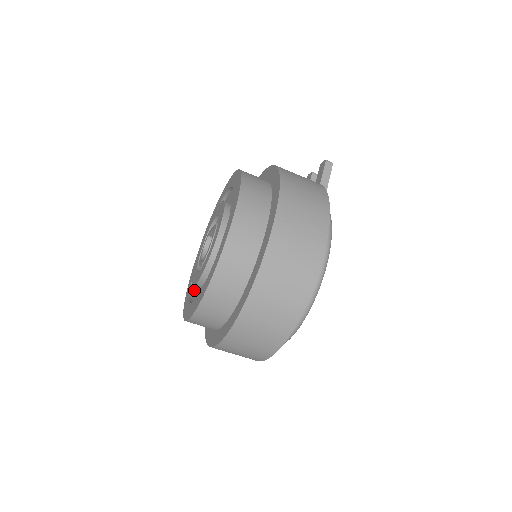
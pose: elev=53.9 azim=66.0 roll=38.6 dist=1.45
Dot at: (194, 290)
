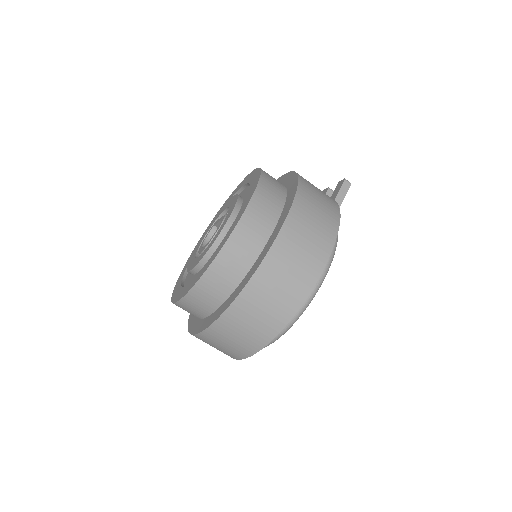
Dot at: (188, 275)
